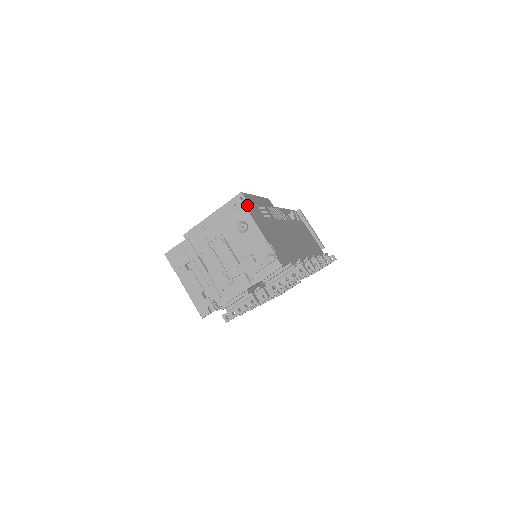
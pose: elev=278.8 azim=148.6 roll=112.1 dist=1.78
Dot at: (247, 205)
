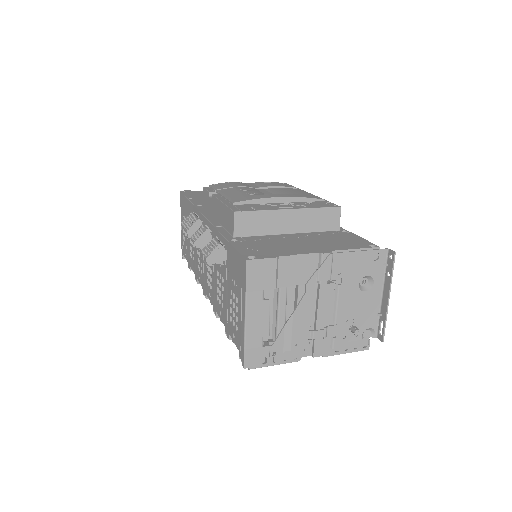
Dot at: occluded
